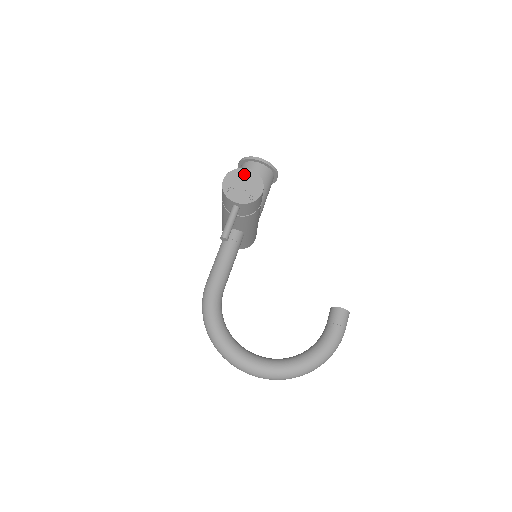
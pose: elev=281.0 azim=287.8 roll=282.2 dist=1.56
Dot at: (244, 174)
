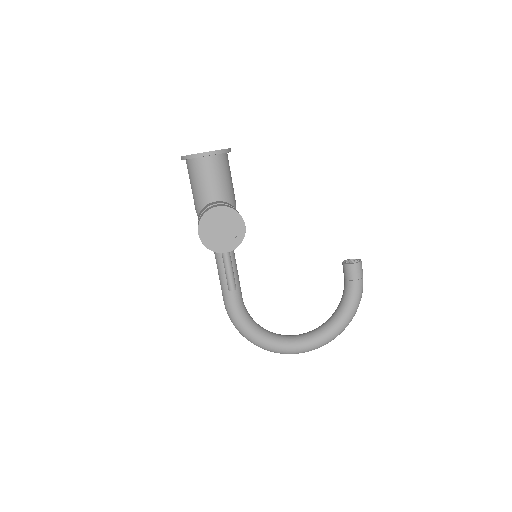
Dot at: (216, 216)
